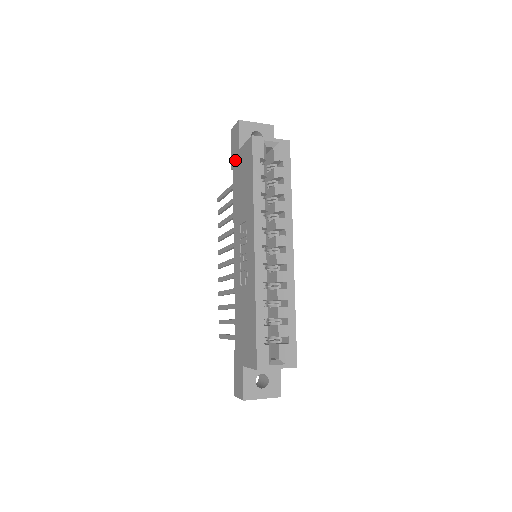
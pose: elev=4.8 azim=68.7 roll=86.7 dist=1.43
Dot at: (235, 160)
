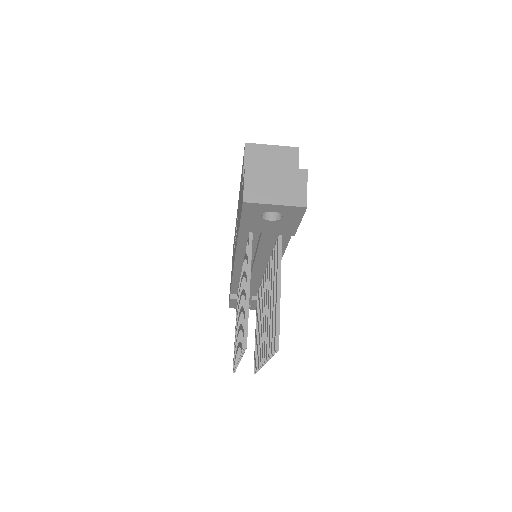
Dot at: (230, 287)
